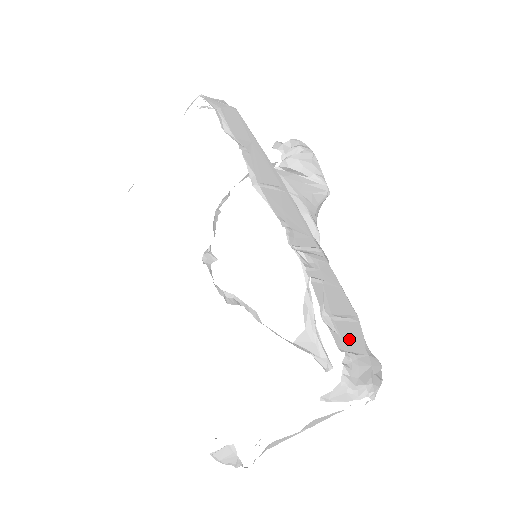
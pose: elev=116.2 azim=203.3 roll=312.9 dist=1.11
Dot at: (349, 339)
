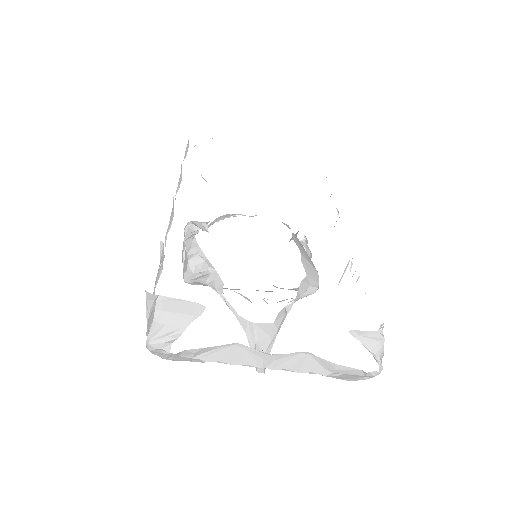
Dot at: occluded
